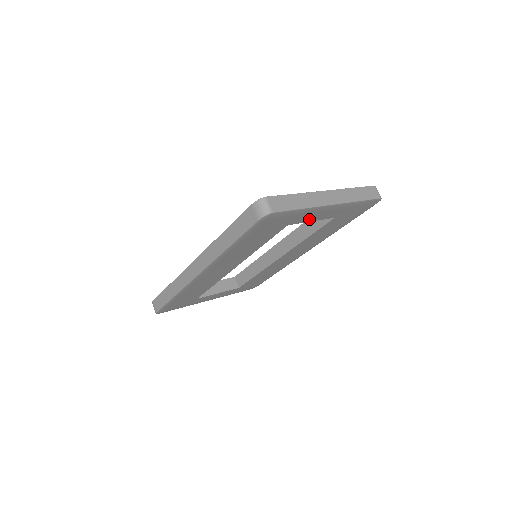
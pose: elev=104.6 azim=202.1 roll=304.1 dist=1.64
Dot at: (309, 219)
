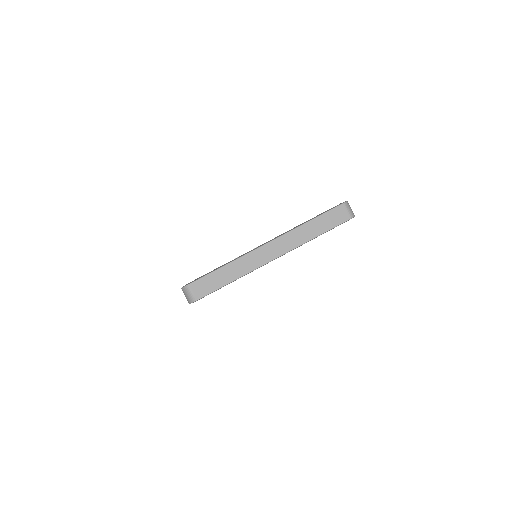
Dot at: occluded
